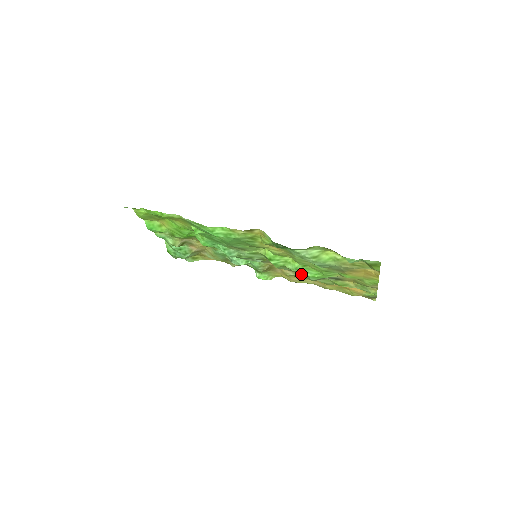
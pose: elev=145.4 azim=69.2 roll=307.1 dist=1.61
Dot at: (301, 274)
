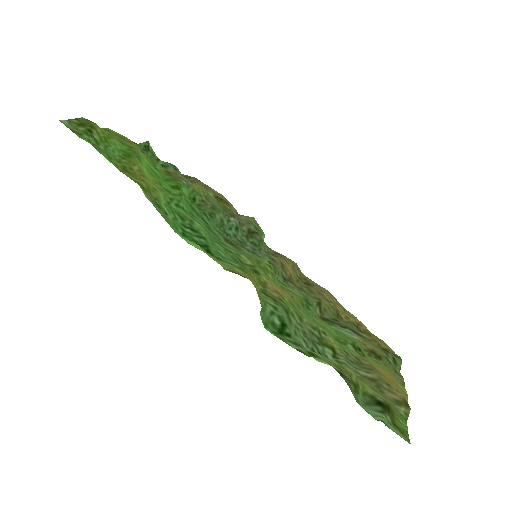
Dot at: (313, 295)
